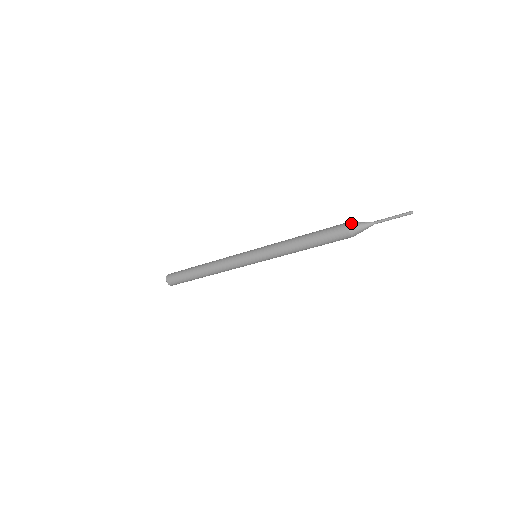
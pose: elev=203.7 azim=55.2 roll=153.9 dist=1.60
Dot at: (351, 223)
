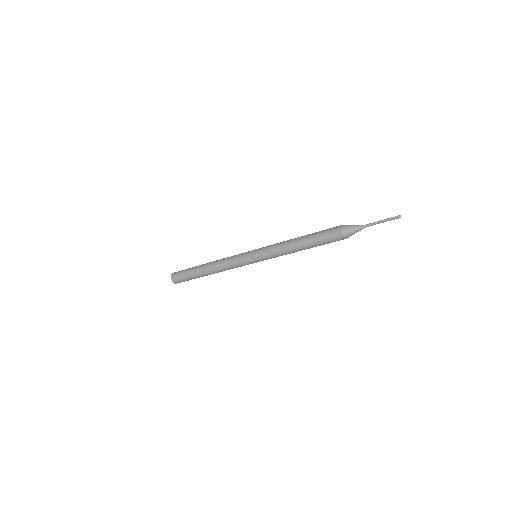
Dot at: occluded
